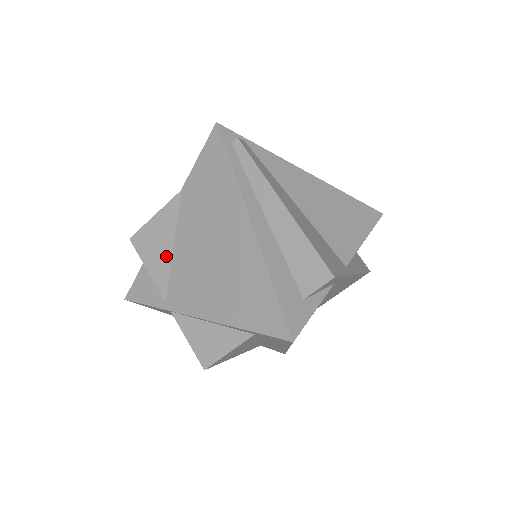
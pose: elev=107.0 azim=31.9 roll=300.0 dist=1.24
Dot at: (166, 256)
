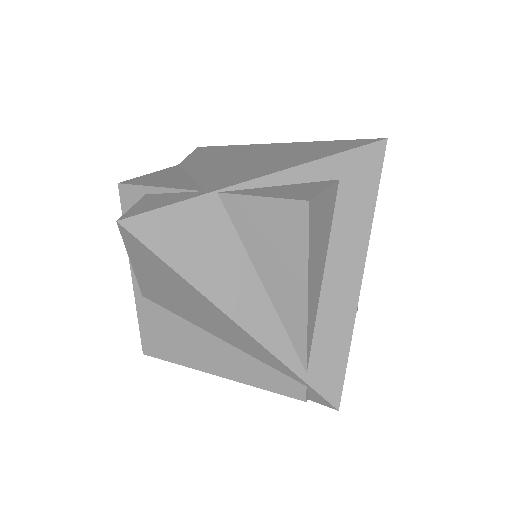
Dot at: (183, 179)
